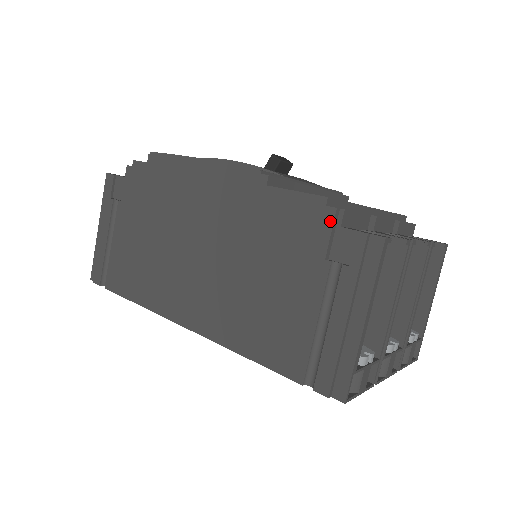
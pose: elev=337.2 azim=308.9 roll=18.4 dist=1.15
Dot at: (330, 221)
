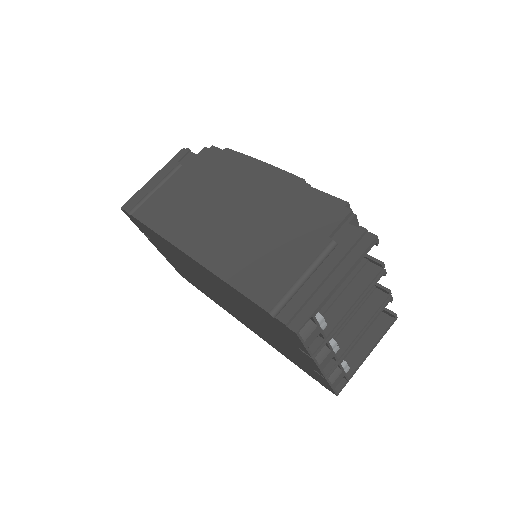
Dot at: (344, 216)
